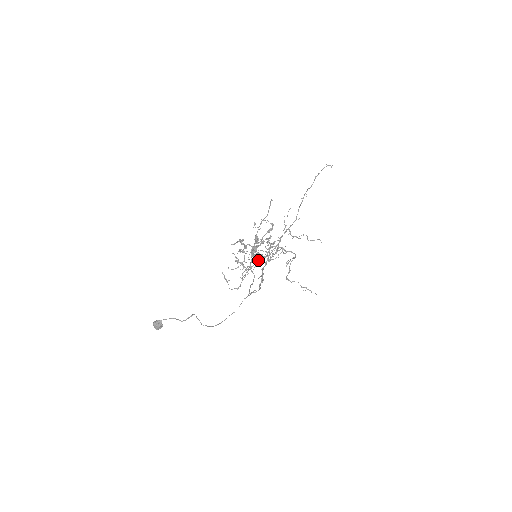
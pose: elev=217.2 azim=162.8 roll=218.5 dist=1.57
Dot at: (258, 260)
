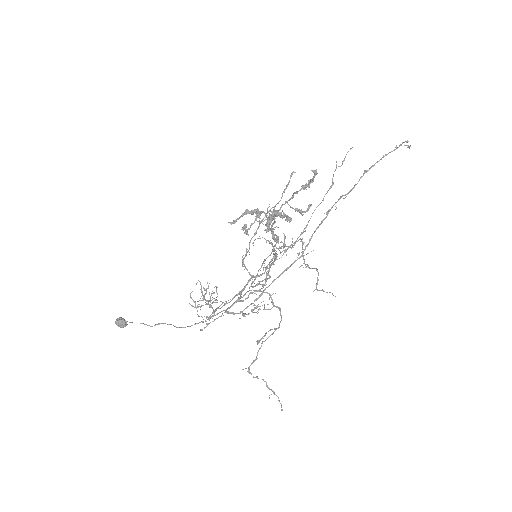
Dot at: (226, 311)
